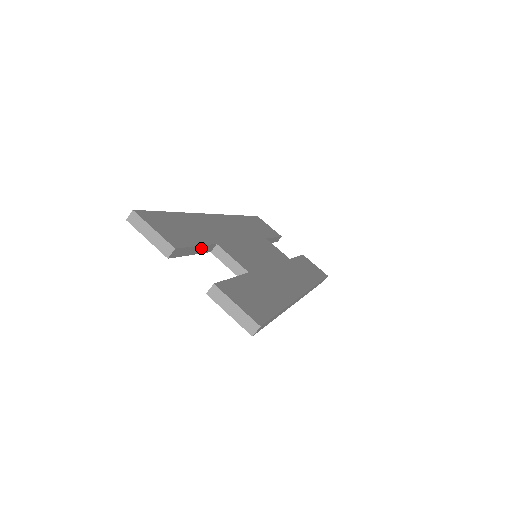
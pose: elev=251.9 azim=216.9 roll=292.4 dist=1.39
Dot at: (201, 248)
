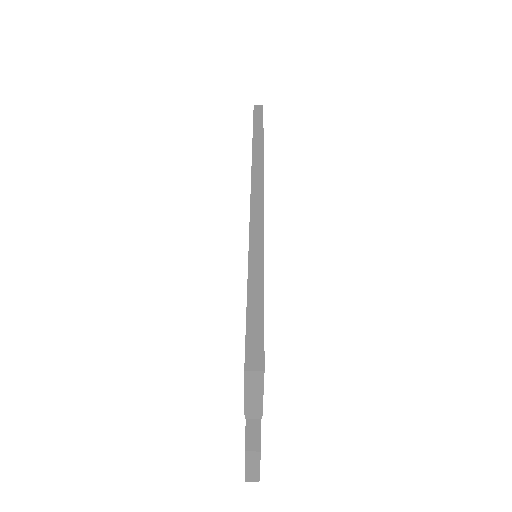
Dot at: occluded
